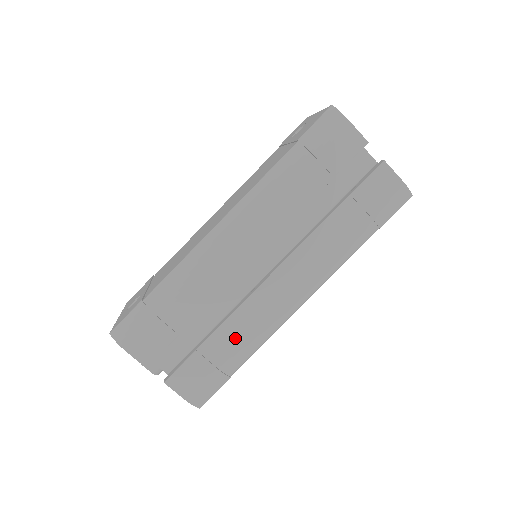
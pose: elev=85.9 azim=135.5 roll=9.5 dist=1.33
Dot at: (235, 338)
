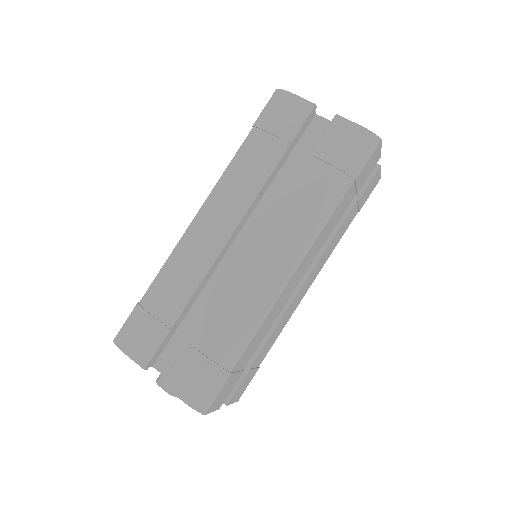
Dot at: (225, 324)
